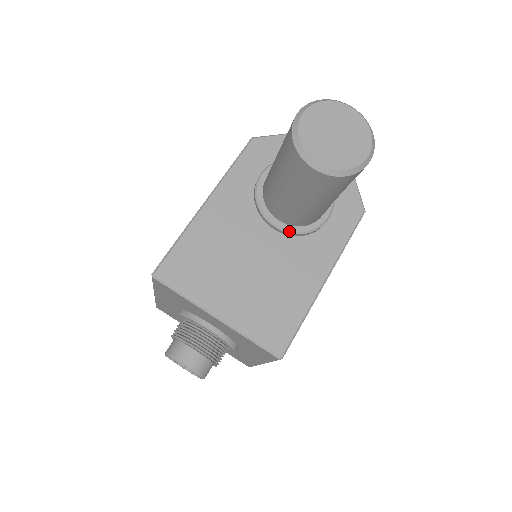
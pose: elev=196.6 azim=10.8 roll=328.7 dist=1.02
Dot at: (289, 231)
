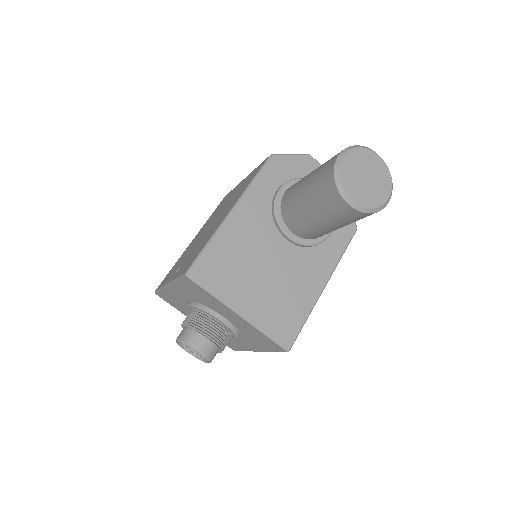
Dot at: (300, 243)
